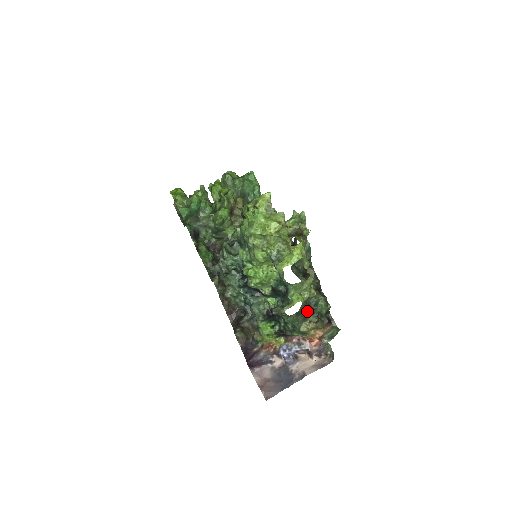
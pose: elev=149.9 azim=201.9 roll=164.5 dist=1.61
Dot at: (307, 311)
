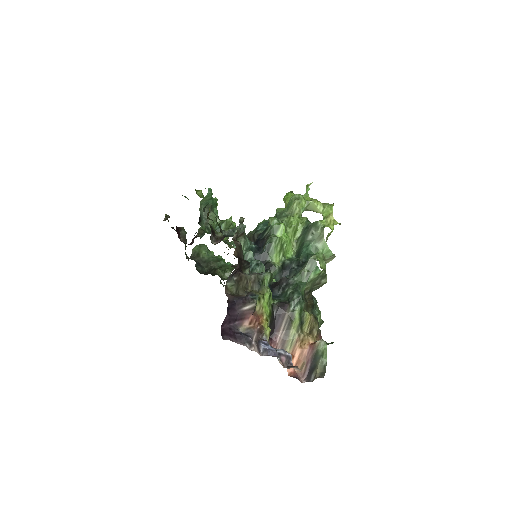
Dot at: (309, 302)
